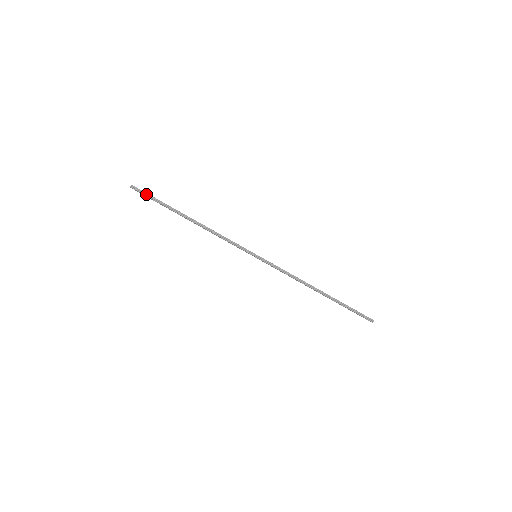
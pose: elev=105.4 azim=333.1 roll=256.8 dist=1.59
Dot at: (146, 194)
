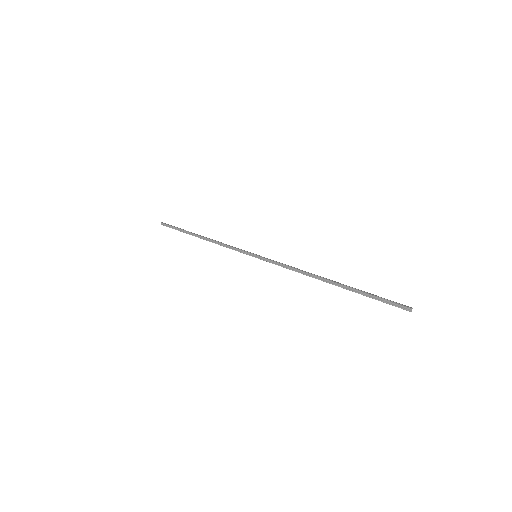
Dot at: (171, 226)
